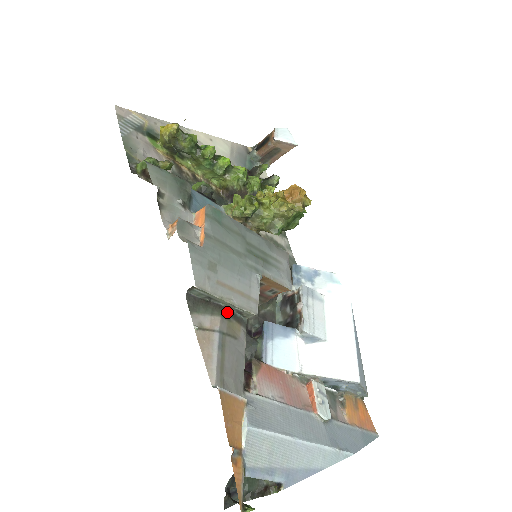
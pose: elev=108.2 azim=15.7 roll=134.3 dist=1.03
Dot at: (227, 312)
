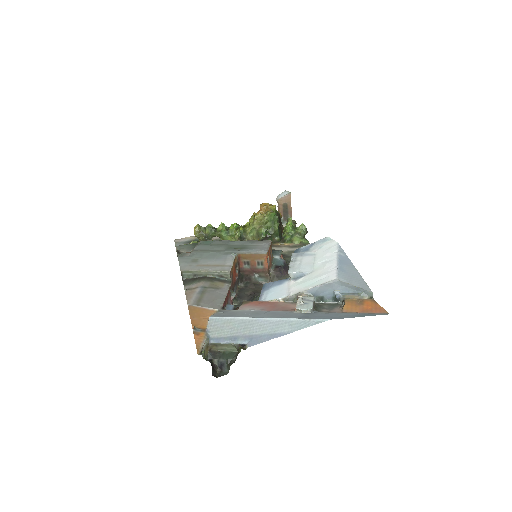
Dot at: (211, 279)
